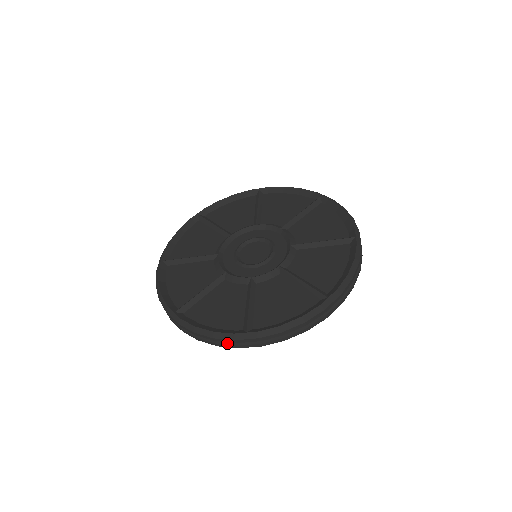
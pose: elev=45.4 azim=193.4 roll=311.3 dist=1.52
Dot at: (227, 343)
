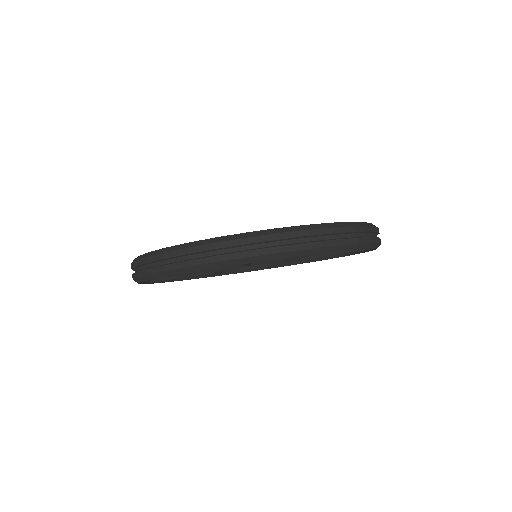
Dot at: occluded
